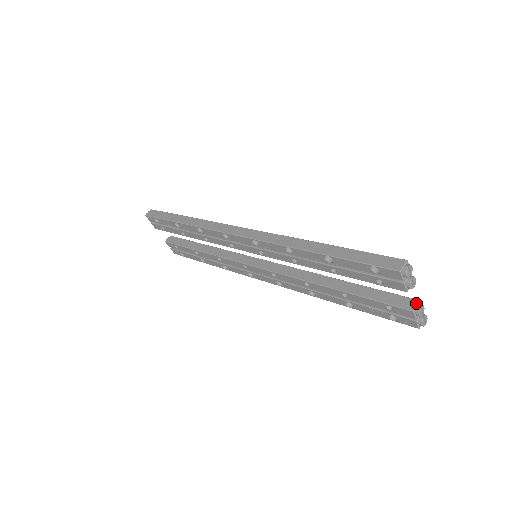
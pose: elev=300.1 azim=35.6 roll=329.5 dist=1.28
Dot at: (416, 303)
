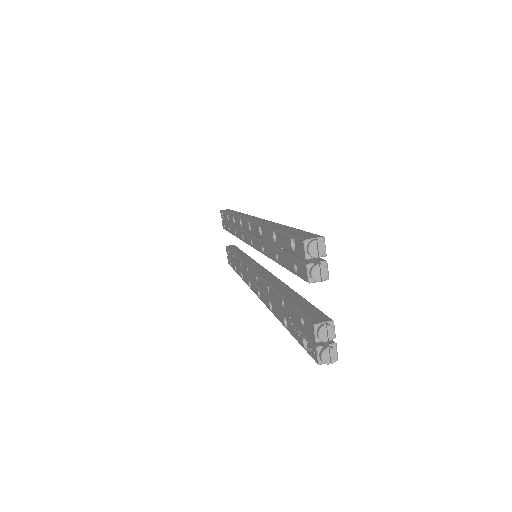
Dot at: (326, 320)
